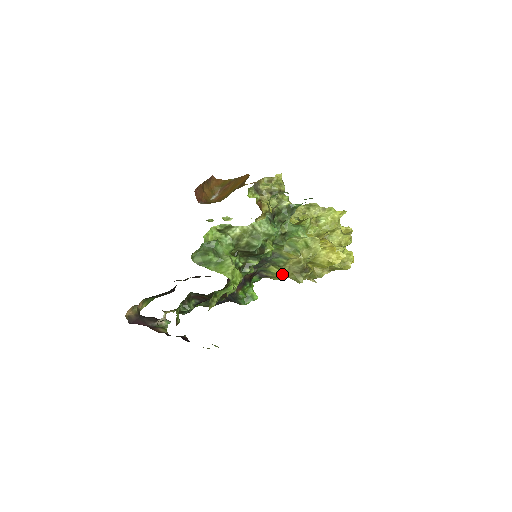
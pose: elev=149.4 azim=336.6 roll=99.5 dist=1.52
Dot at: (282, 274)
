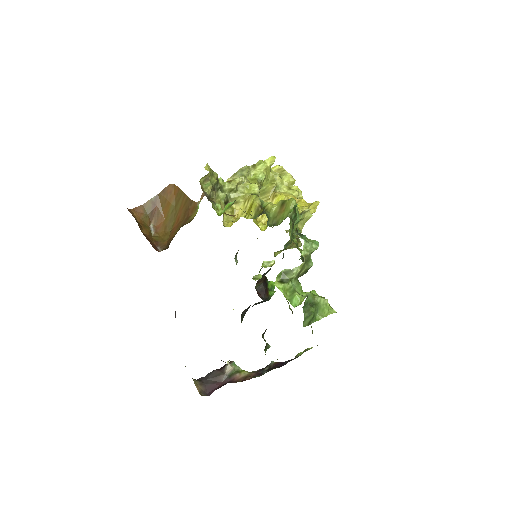
Dot at: occluded
